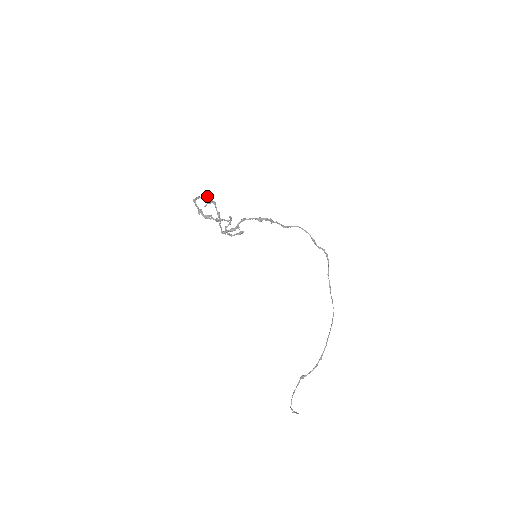
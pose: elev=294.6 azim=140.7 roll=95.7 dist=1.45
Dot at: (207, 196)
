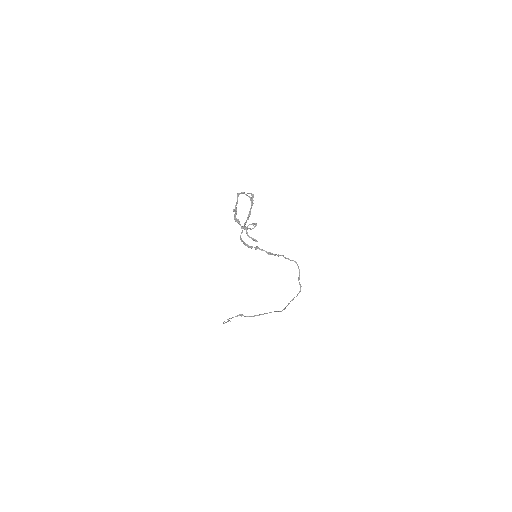
Dot at: (251, 194)
